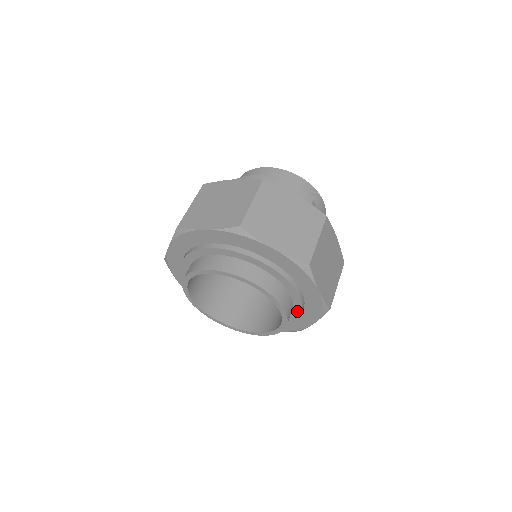
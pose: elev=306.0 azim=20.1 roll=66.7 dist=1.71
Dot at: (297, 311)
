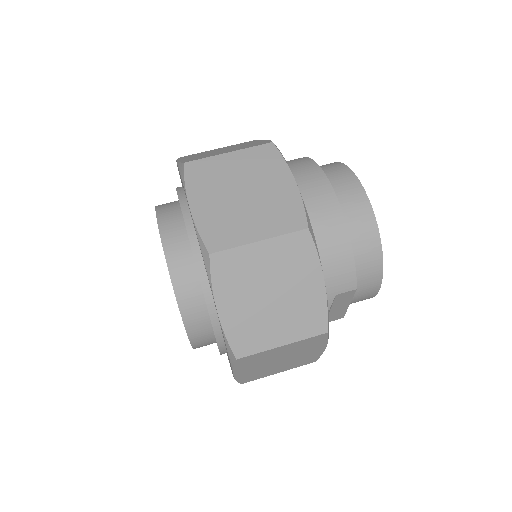
Dot at: occluded
